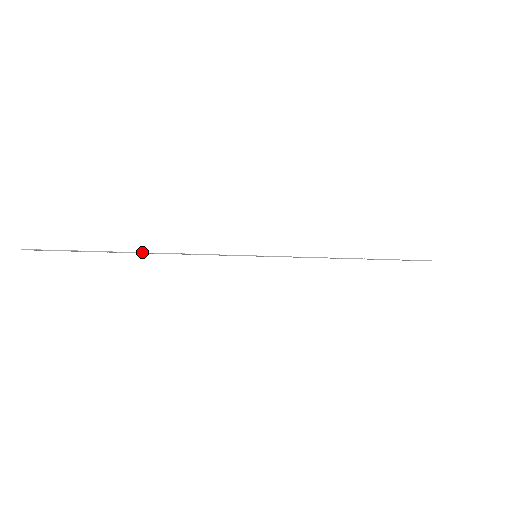
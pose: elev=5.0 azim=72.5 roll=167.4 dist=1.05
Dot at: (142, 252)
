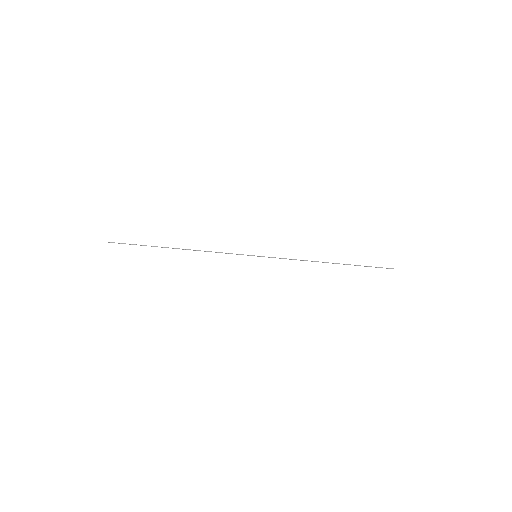
Dot at: (179, 248)
